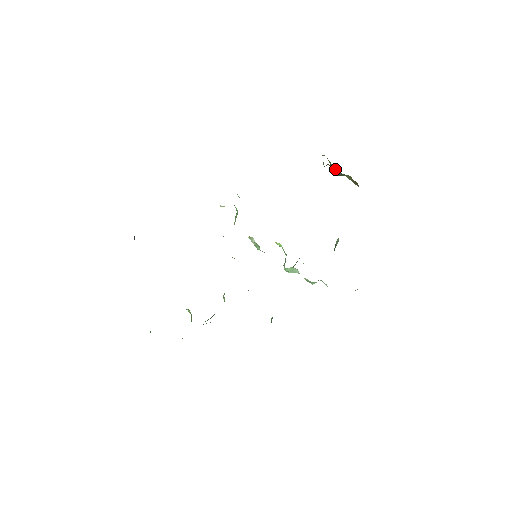
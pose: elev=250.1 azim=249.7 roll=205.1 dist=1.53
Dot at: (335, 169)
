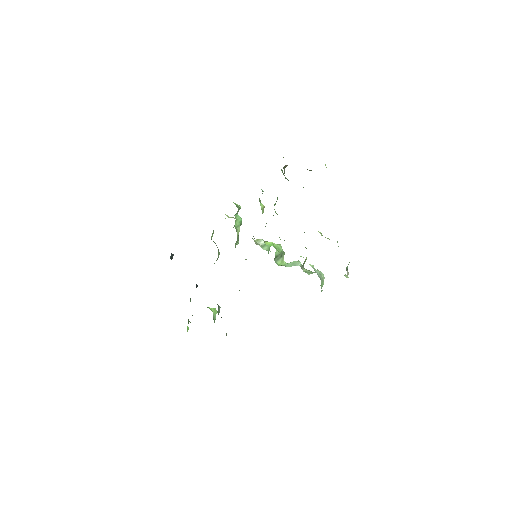
Dot at: occluded
